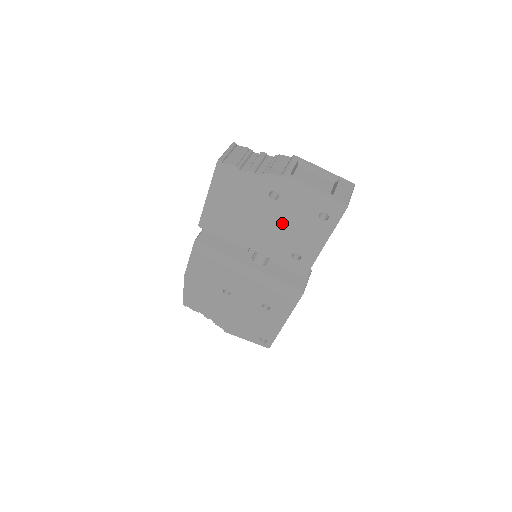
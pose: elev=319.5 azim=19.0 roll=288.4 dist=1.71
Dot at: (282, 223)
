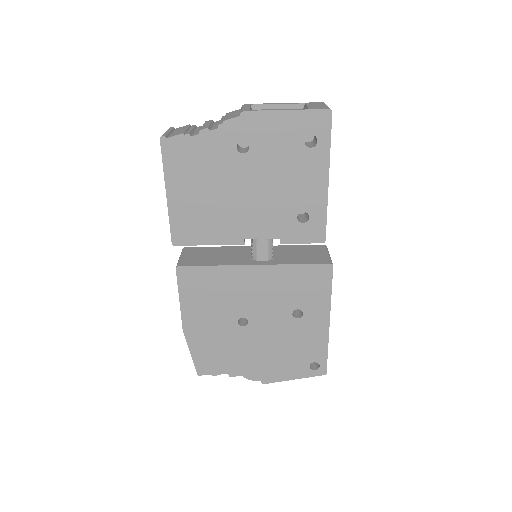
Dot at: (268, 180)
